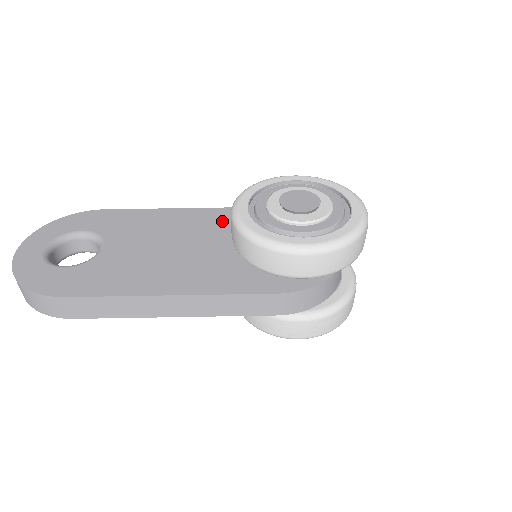
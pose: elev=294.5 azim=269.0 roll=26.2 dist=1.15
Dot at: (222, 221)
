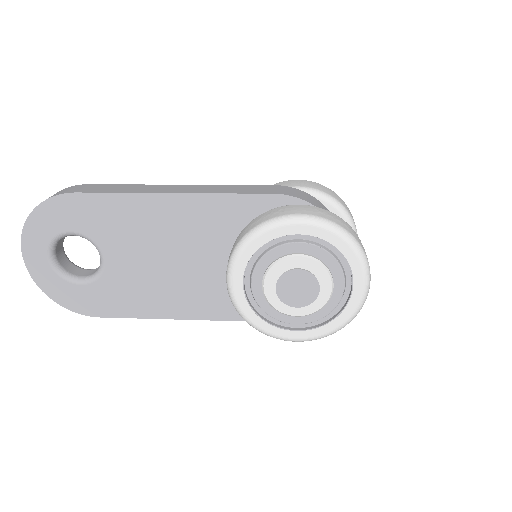
Dot at: occluded
